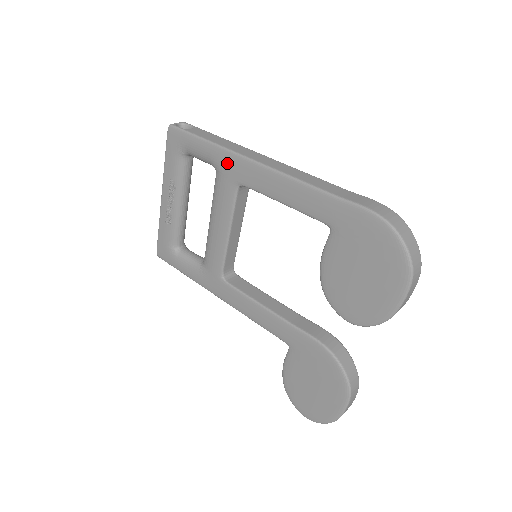
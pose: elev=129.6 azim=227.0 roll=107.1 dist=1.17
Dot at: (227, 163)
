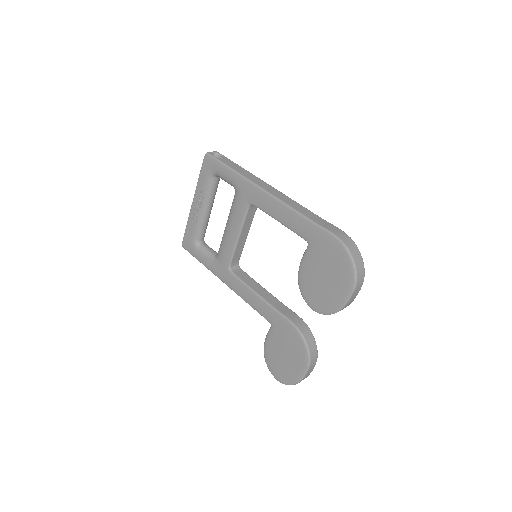
Dot at: (244, 187)
